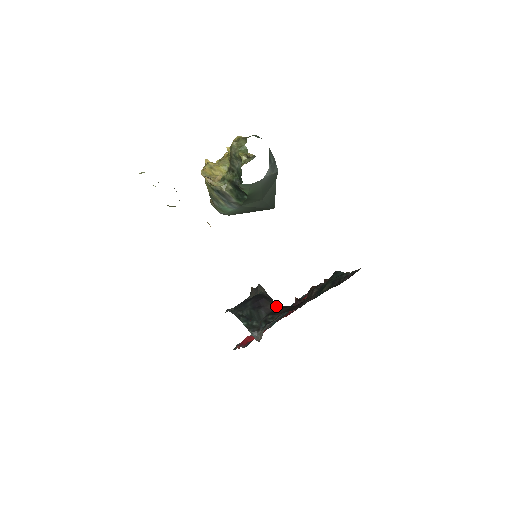
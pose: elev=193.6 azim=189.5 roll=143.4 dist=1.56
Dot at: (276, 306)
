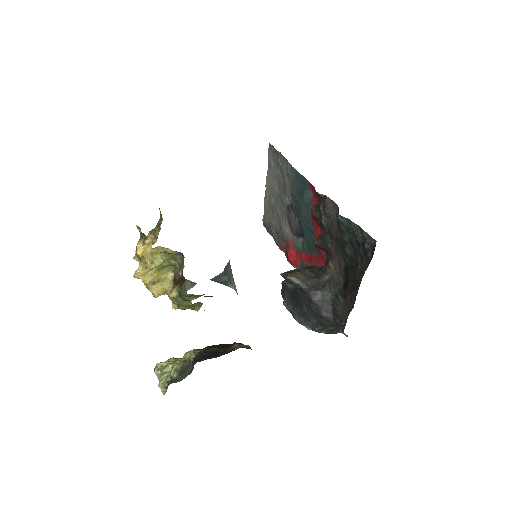
Dot at: (329, 301)
